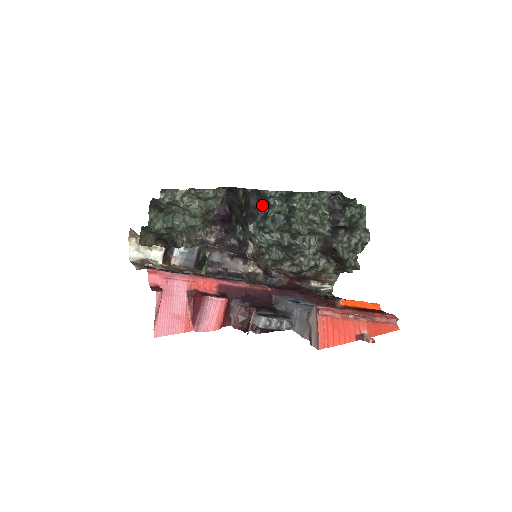
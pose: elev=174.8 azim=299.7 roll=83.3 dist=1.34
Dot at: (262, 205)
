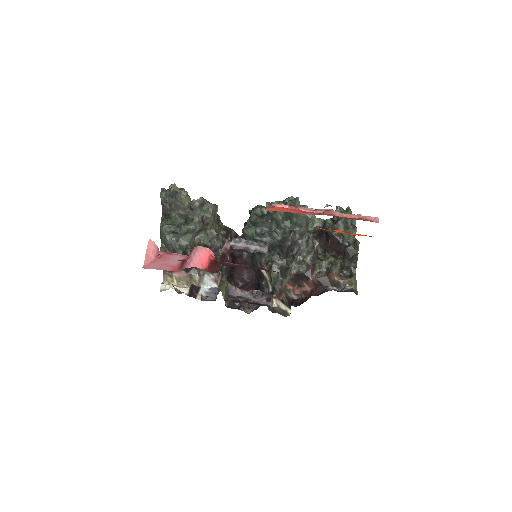
Dot at: occluded
